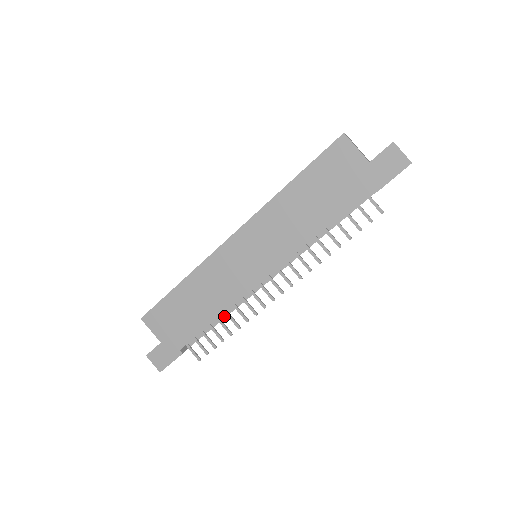
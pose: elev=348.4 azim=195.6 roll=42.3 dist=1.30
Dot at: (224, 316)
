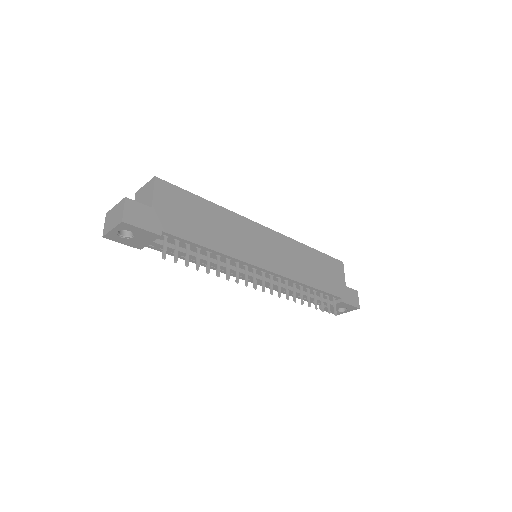
Dot at: (206, 258)
